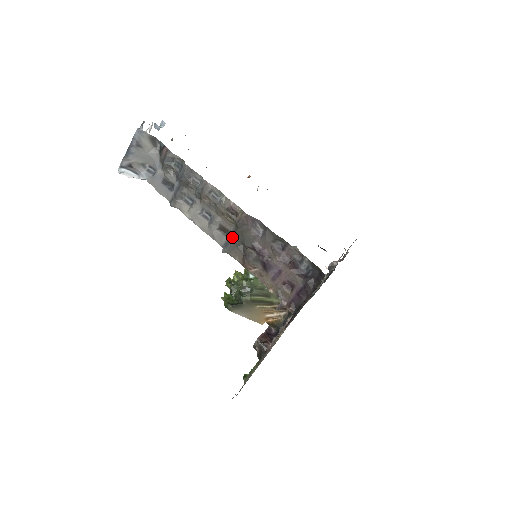
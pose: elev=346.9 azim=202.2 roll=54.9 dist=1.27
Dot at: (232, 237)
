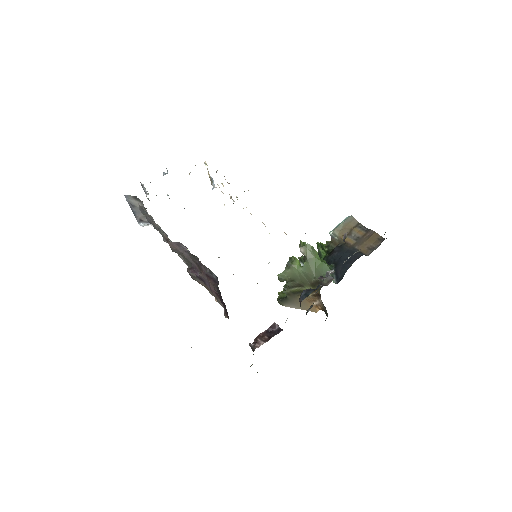
Dot at: (184, 260)
